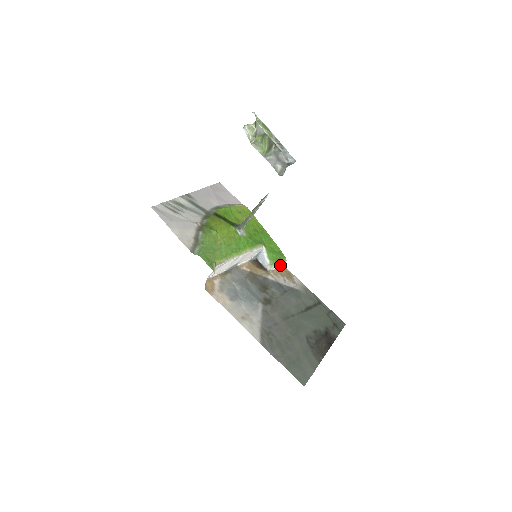
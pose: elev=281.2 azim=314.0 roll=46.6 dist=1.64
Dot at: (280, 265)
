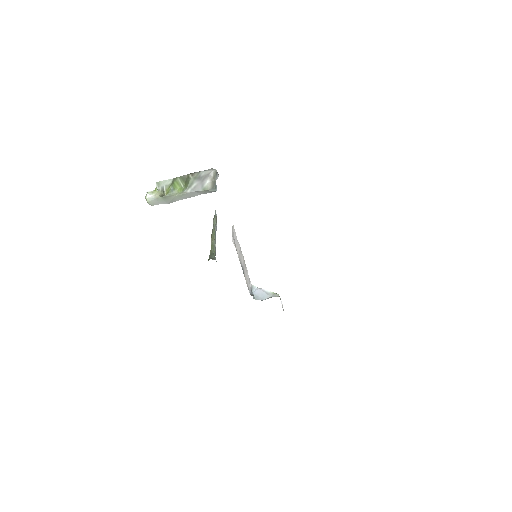
Dot at: occluded
